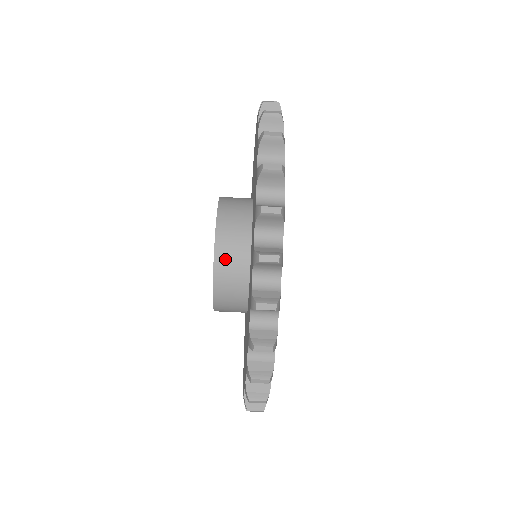
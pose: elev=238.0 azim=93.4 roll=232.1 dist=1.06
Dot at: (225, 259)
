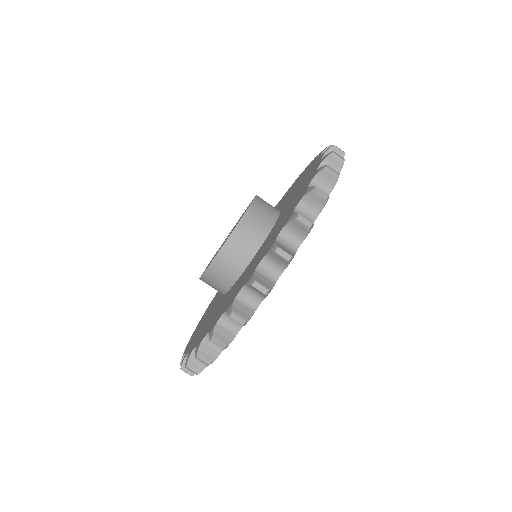
Dot at: (251, 221)
